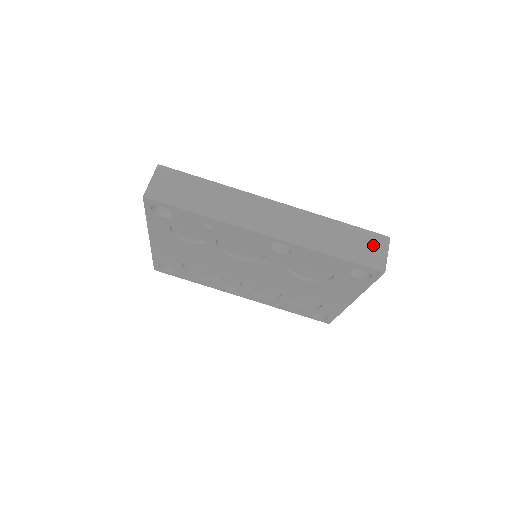
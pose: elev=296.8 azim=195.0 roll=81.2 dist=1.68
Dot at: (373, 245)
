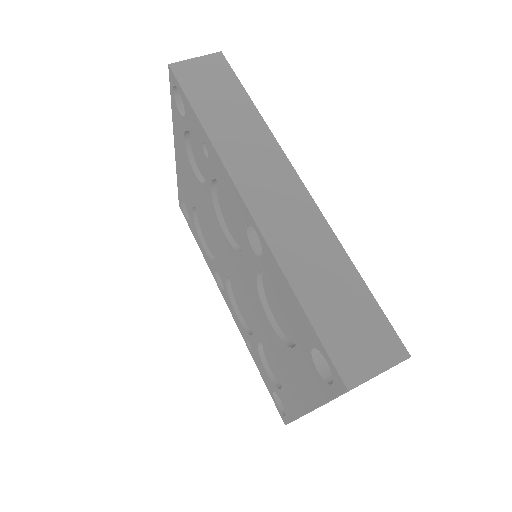
Dot at: (372, 341)
